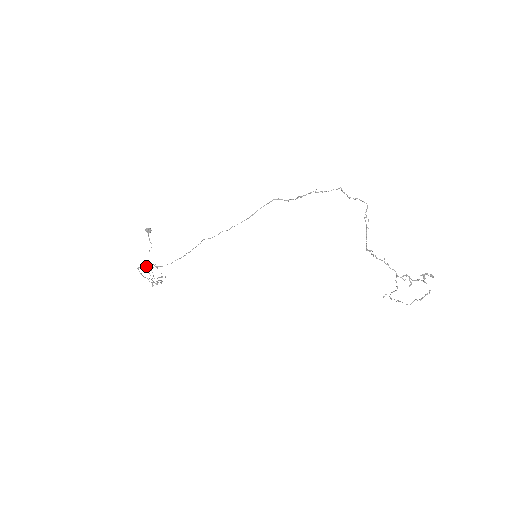
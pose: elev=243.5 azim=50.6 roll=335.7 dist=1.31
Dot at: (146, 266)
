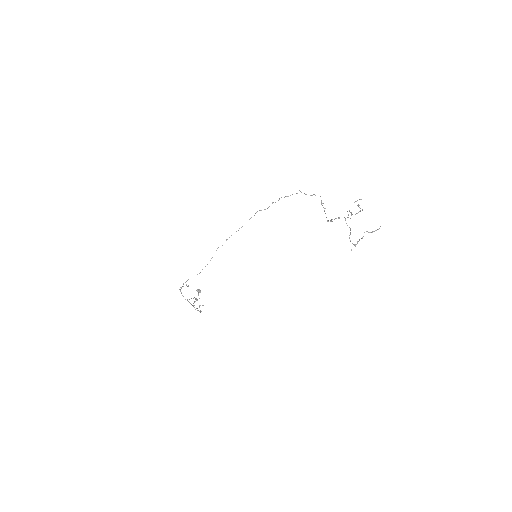
Dot at: (192, 305)
